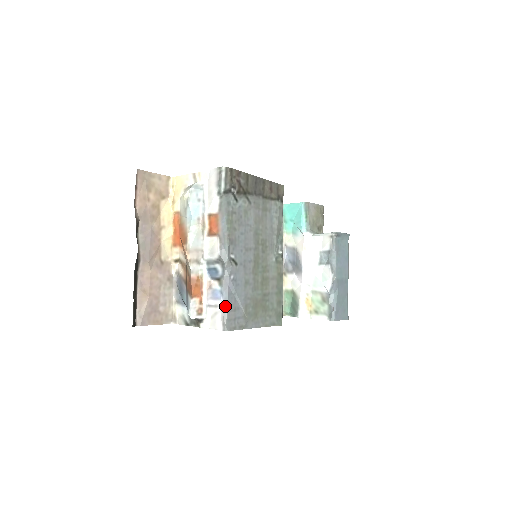
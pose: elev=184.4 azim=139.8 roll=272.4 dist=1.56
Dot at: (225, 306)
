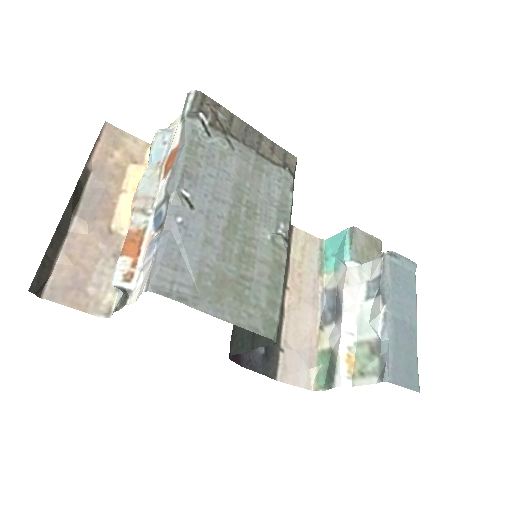
Dot at: (158, 256)
